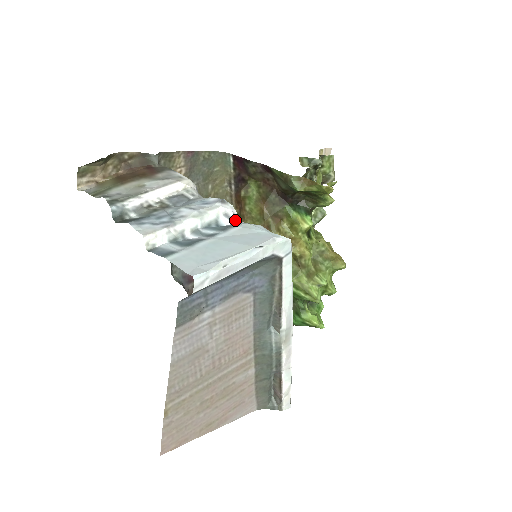
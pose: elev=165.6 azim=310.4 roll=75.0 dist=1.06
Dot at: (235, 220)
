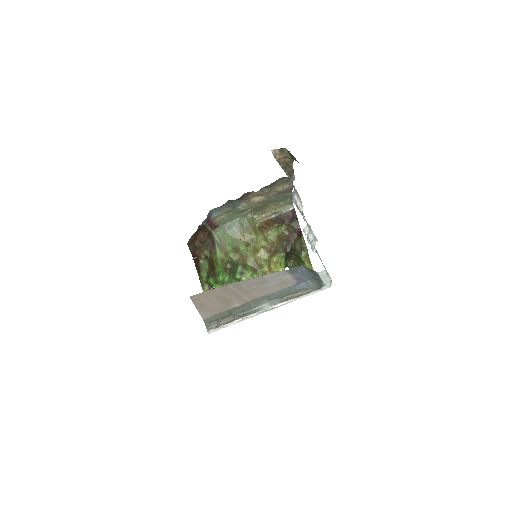
Dot at: occluded
